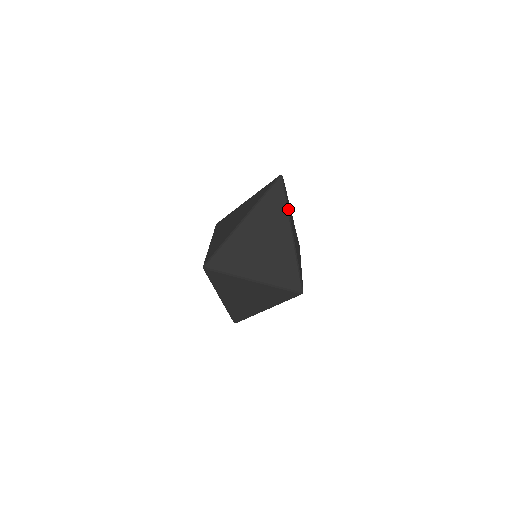
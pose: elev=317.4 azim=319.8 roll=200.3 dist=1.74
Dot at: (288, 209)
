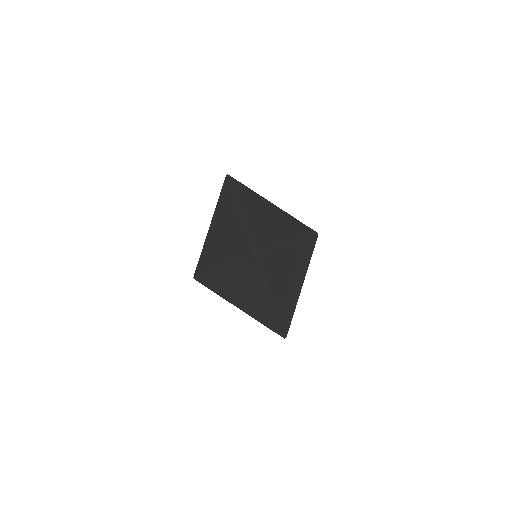
Dot at: (235, 194)
